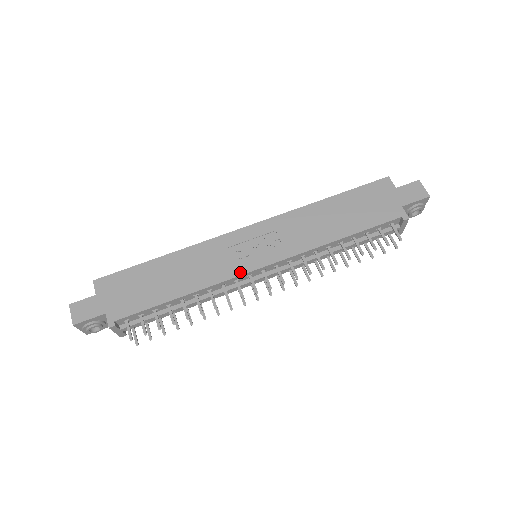
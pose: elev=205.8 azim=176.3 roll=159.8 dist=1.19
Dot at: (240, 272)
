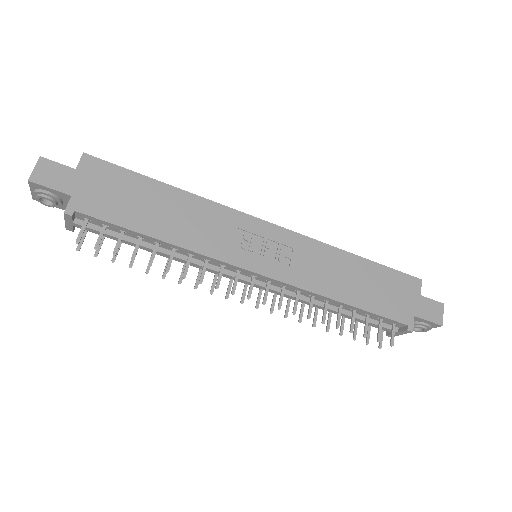
Dot at: (233, 261)
